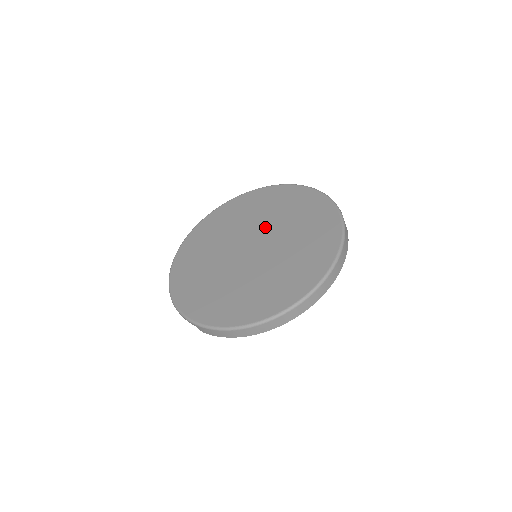
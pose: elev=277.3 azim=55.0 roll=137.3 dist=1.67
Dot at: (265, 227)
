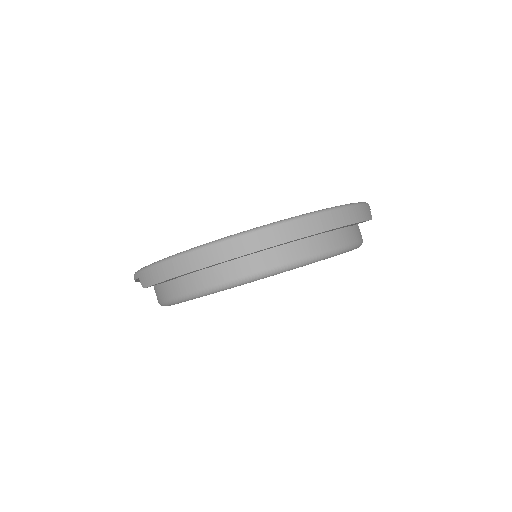
Dot at: occluded
